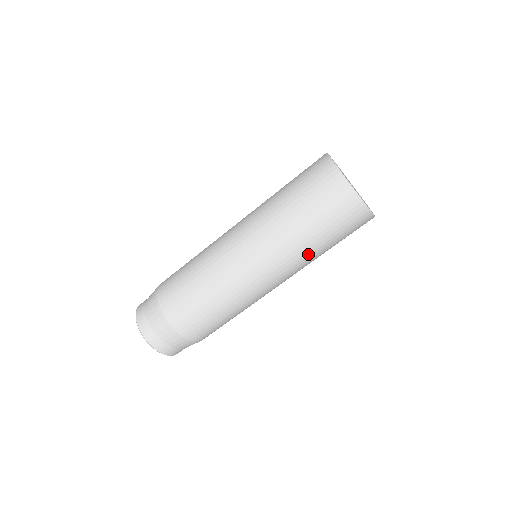
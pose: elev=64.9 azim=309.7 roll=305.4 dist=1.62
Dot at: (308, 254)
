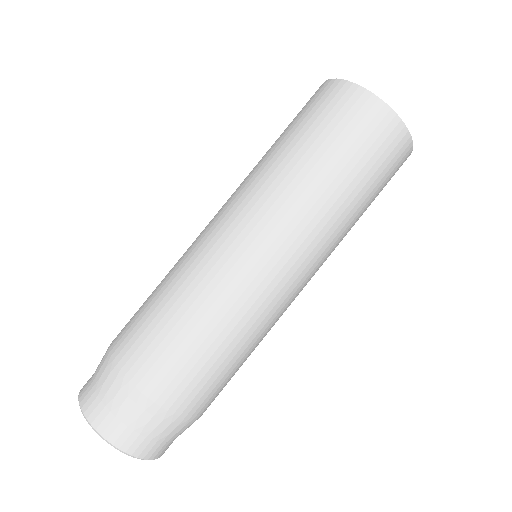
Dot at: (312, 192)
